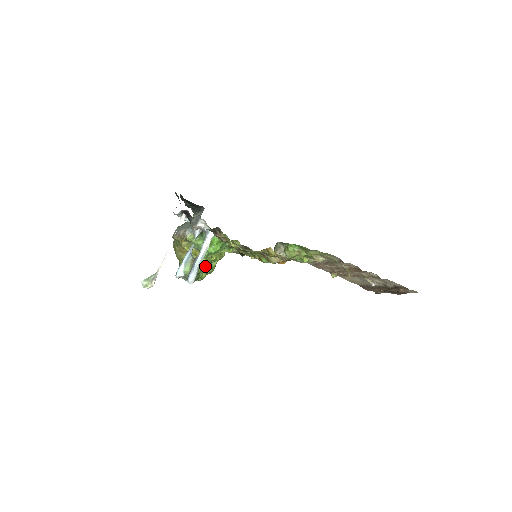
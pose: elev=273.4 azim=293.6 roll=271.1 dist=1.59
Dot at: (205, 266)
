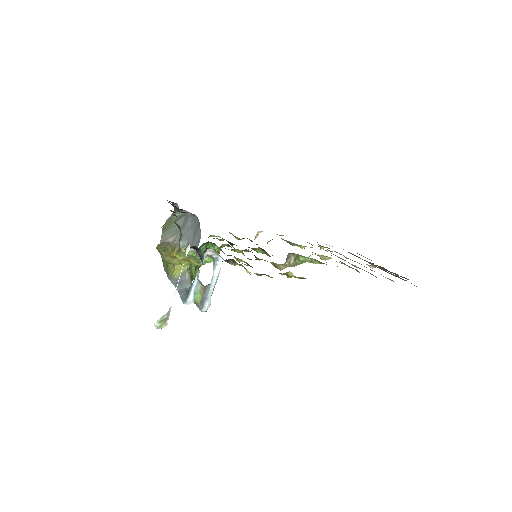
Dot at: (197, 266)
